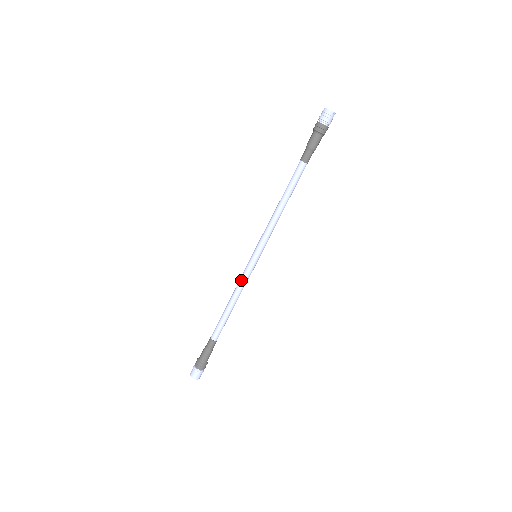
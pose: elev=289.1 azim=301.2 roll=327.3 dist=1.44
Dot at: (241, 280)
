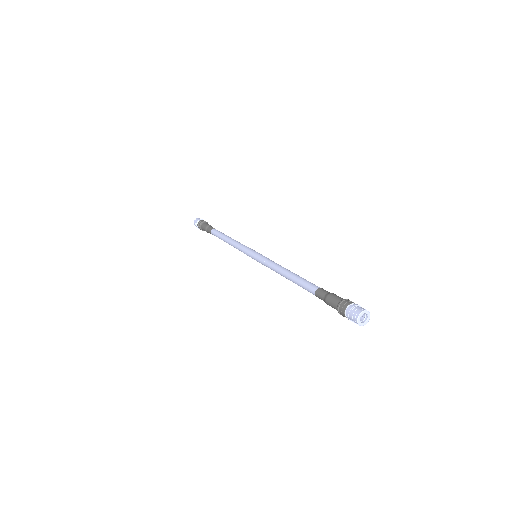
Dot at: (269, 261)
